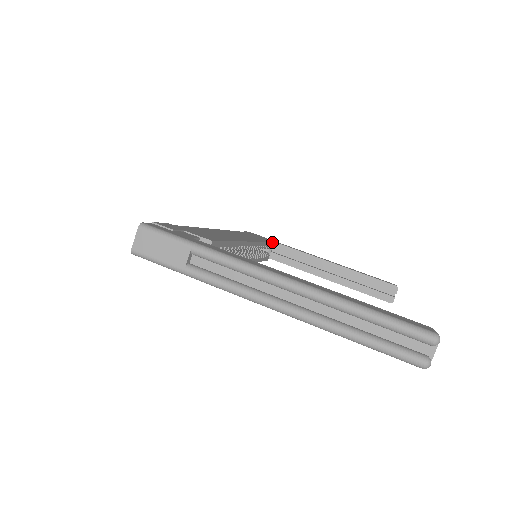
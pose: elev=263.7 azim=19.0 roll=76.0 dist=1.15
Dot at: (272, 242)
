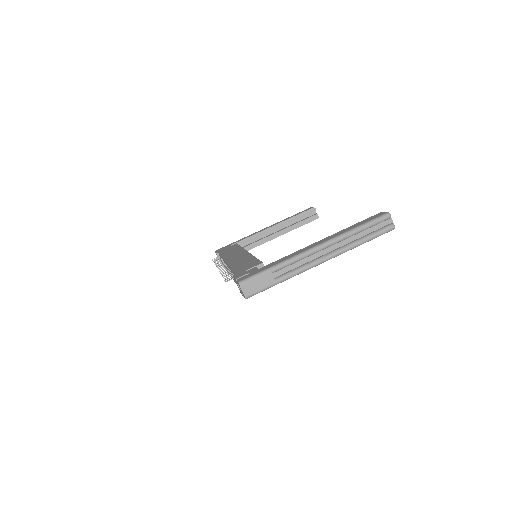
Dot at: (237, 244)
